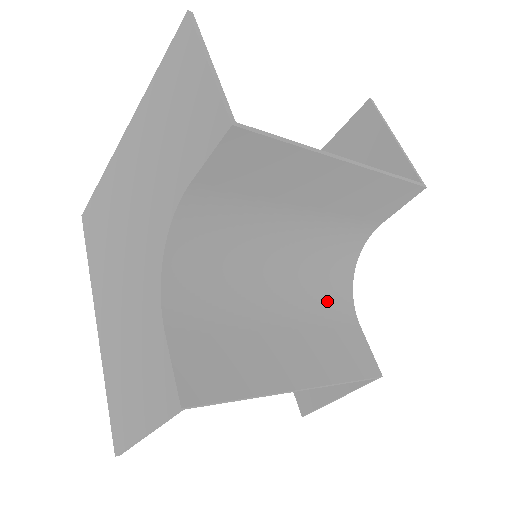
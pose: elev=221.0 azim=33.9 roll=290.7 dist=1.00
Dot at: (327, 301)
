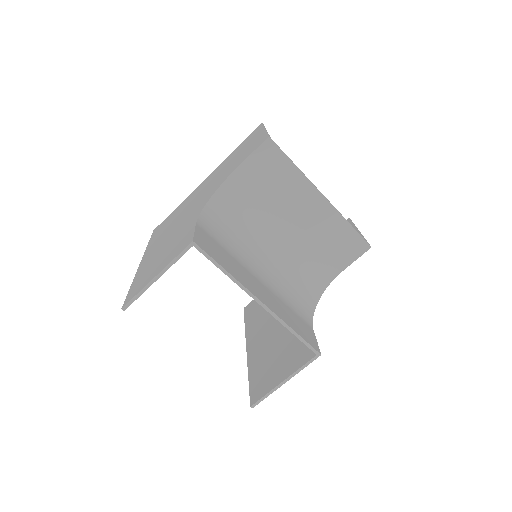
Dot at: (294, 301)
